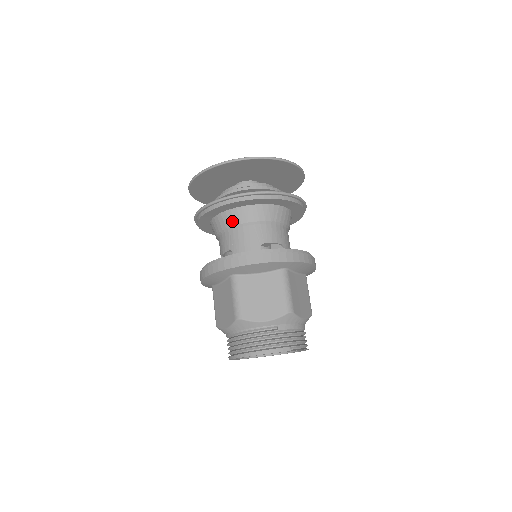
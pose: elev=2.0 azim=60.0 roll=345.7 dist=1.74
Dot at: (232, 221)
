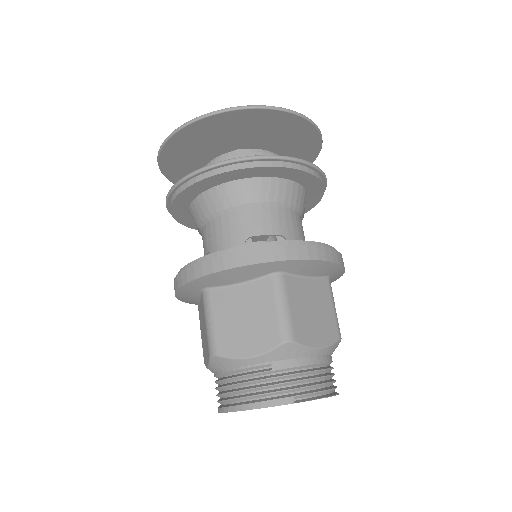
Dot at: (206, 210)
